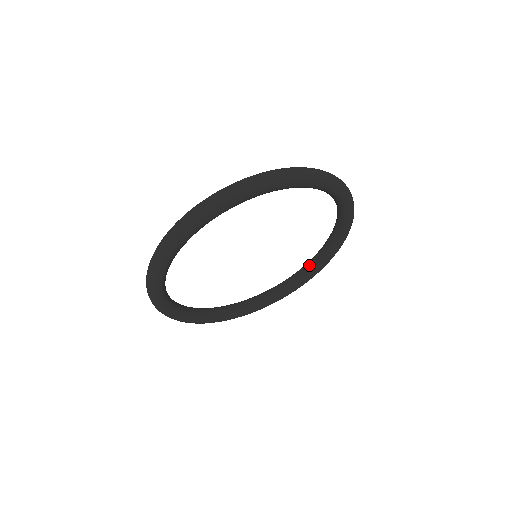
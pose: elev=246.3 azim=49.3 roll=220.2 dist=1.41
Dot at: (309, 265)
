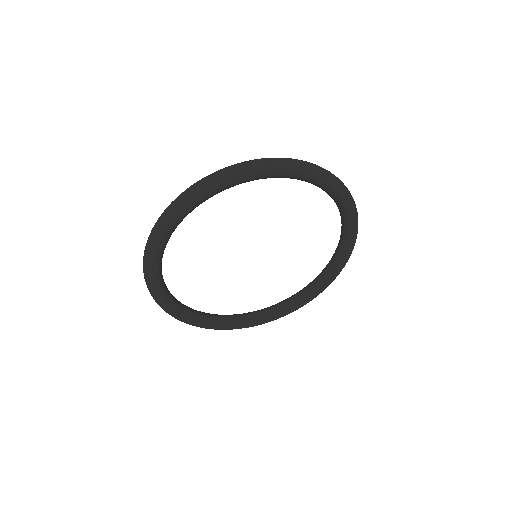
Dot at: (341, 227)
